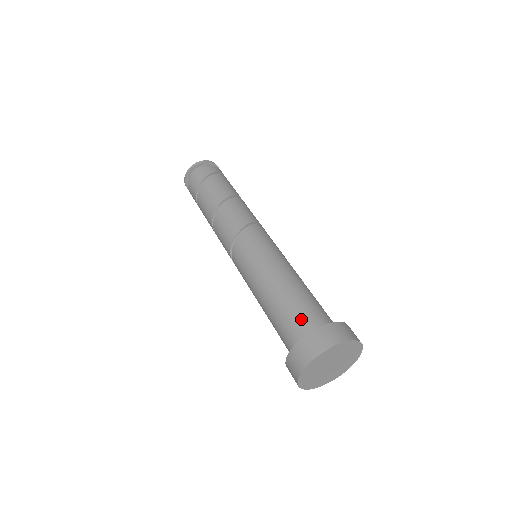
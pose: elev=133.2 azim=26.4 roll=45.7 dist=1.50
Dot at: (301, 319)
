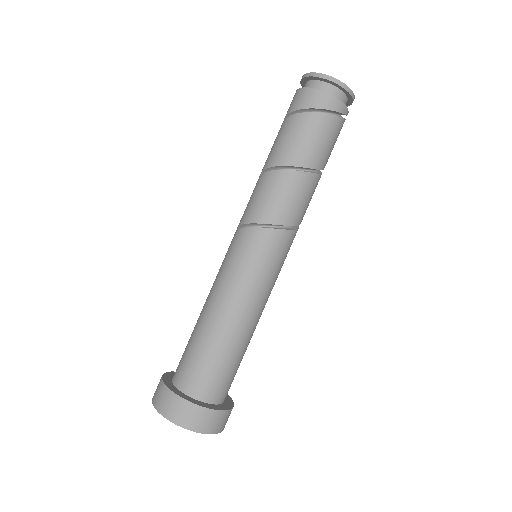
Dot at: (187, 367)
